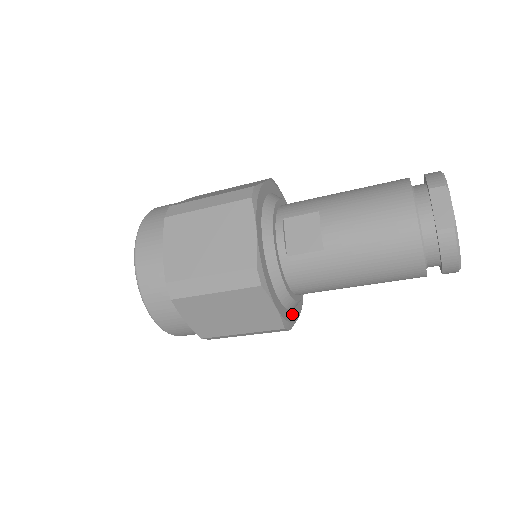
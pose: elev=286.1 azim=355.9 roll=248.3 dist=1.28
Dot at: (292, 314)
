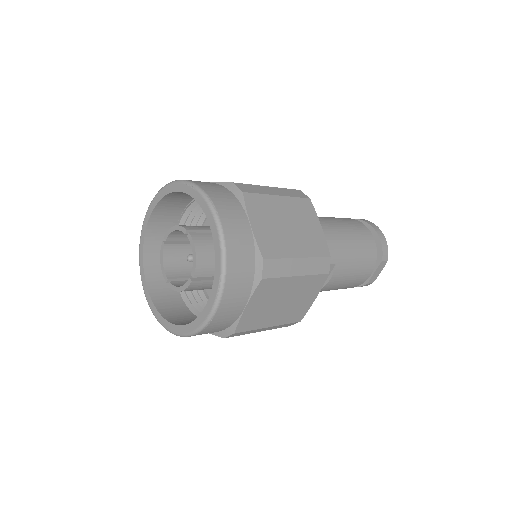
Dot at: occluded
